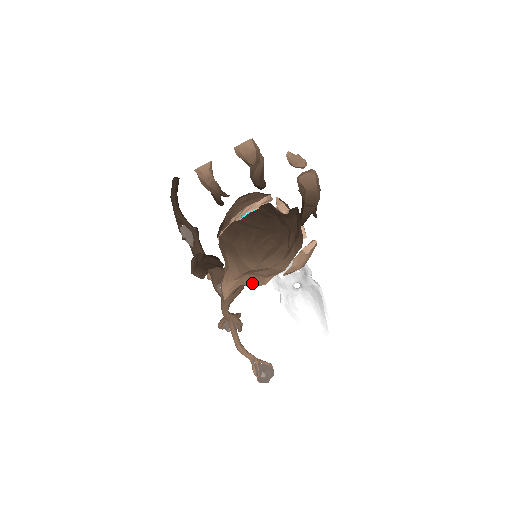
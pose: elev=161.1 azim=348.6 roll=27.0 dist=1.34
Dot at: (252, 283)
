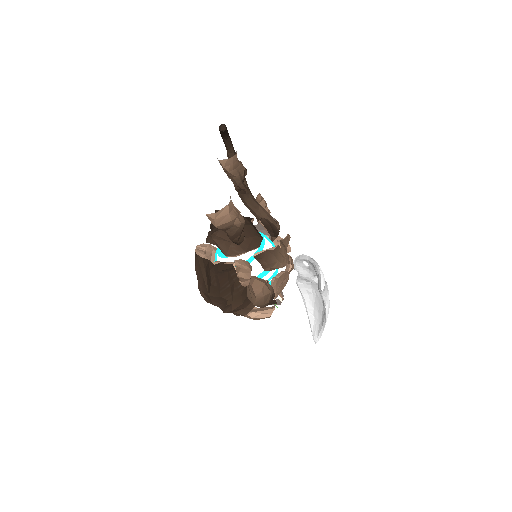
Dot at: occluded
